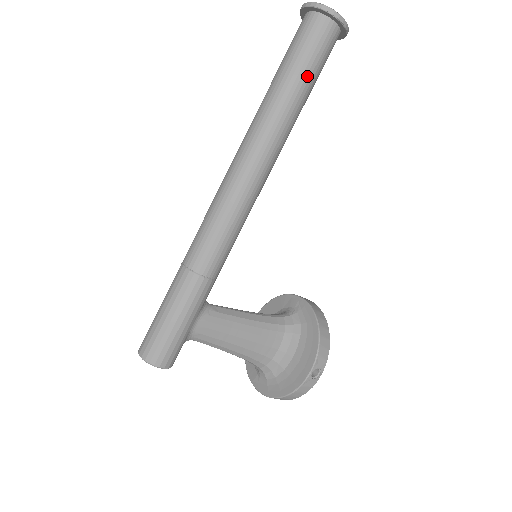
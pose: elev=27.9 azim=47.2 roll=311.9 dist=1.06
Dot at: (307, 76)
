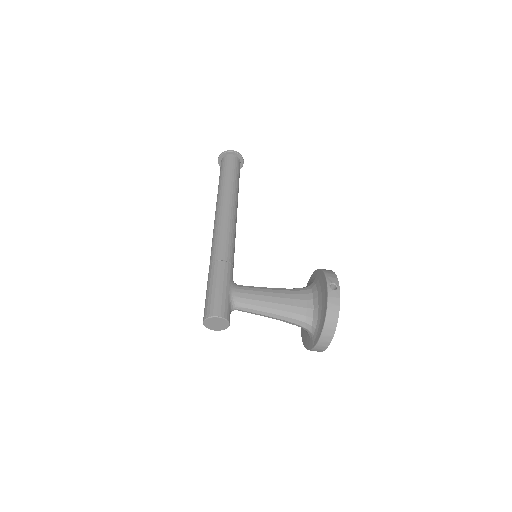
Dot at: (230, 172)
